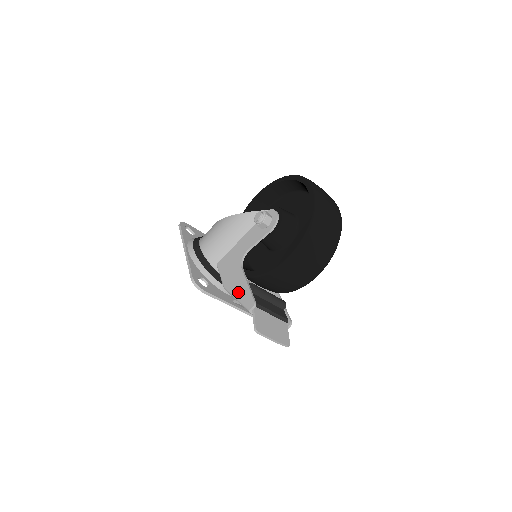
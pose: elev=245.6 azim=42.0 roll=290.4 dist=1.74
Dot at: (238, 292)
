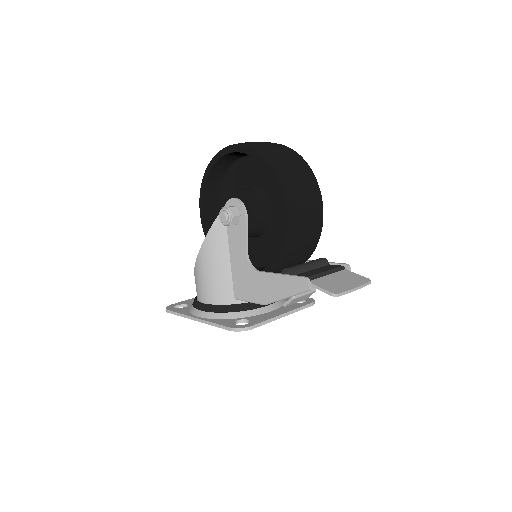
Dot at: (280, 291)
